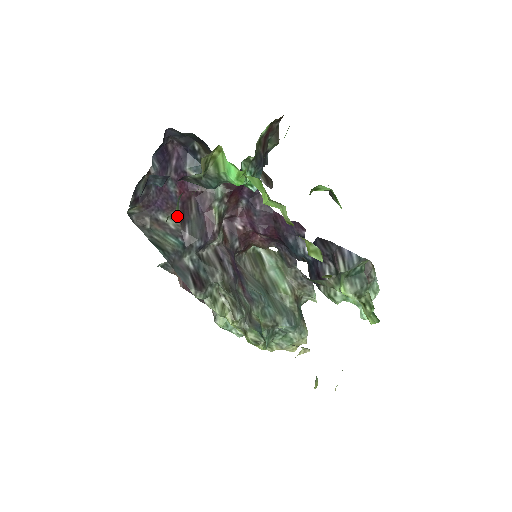
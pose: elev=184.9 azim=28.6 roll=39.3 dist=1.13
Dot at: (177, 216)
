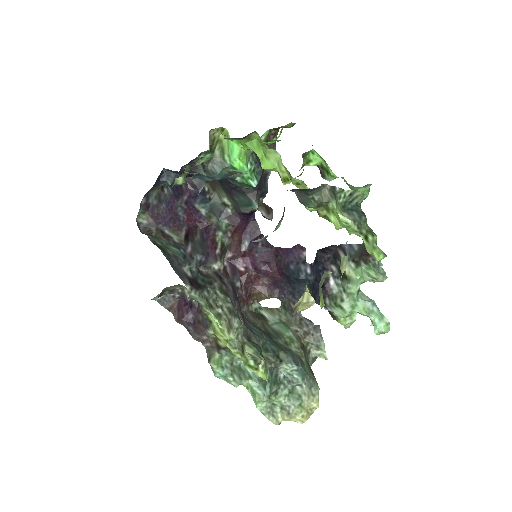
Dot at: (182, 235)
